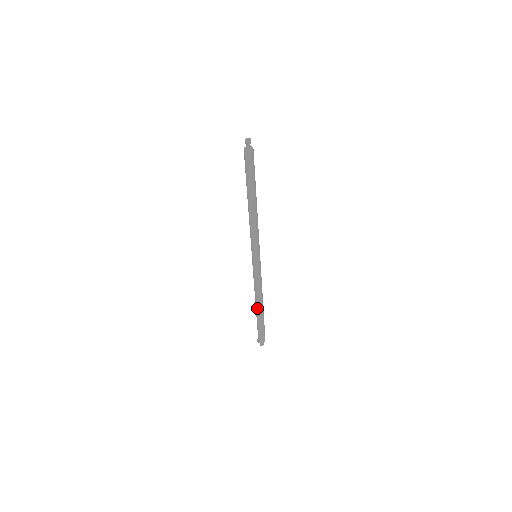
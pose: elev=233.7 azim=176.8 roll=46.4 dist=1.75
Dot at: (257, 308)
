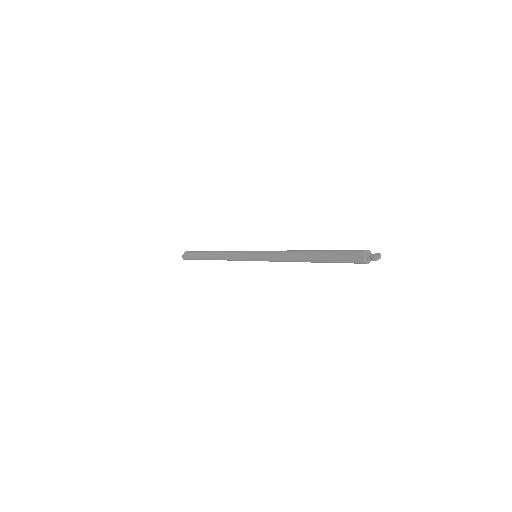
Dot at: (210, 258)
